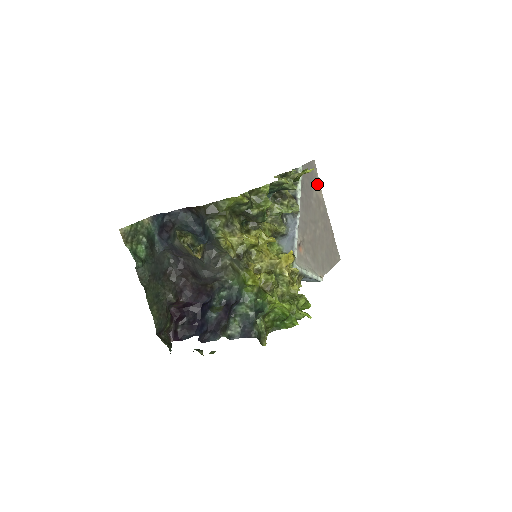
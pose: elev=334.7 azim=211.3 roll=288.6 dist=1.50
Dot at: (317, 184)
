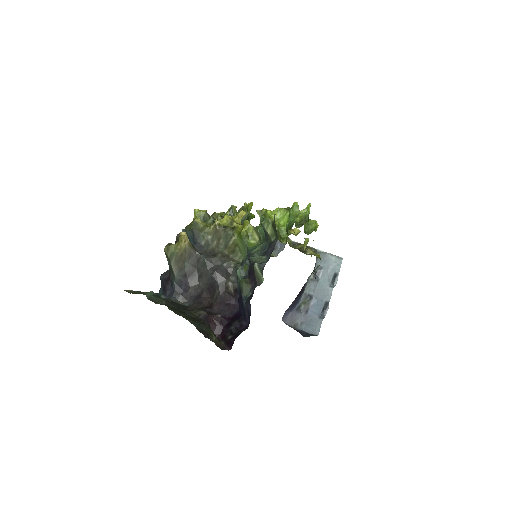
Dot at: occluded
